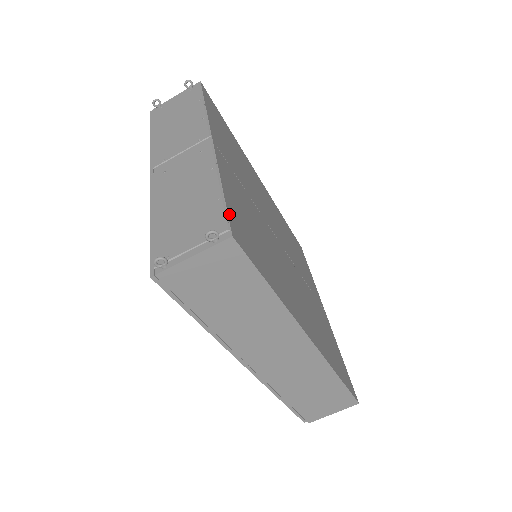
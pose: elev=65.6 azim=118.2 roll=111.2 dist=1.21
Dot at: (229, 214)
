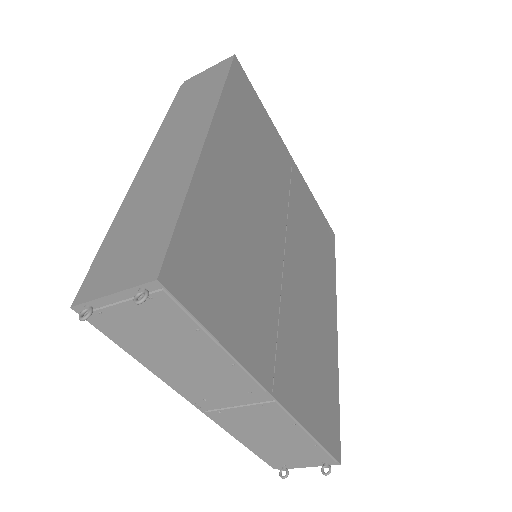
Dot at: (329, 449)
